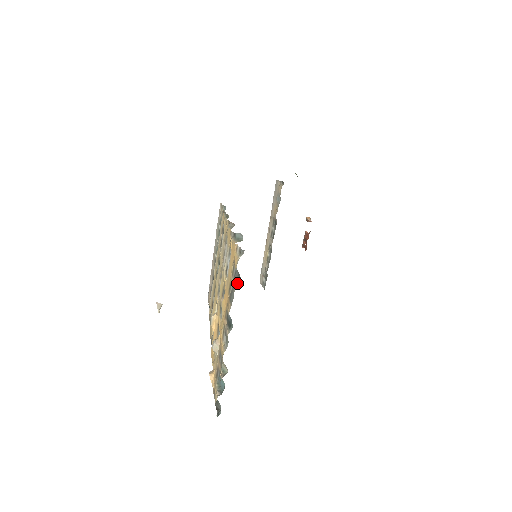
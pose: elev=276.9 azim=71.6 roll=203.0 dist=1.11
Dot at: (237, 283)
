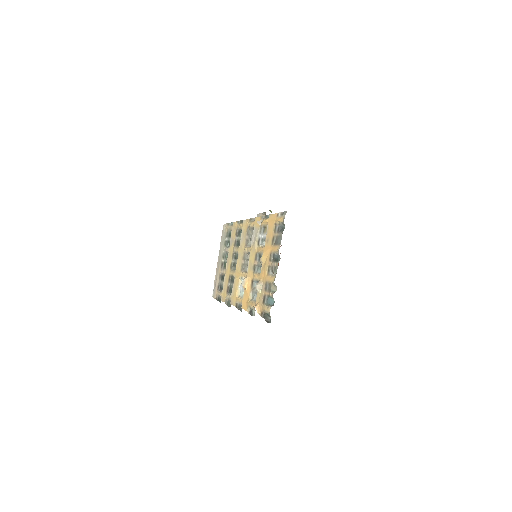
Dot at: occluded
